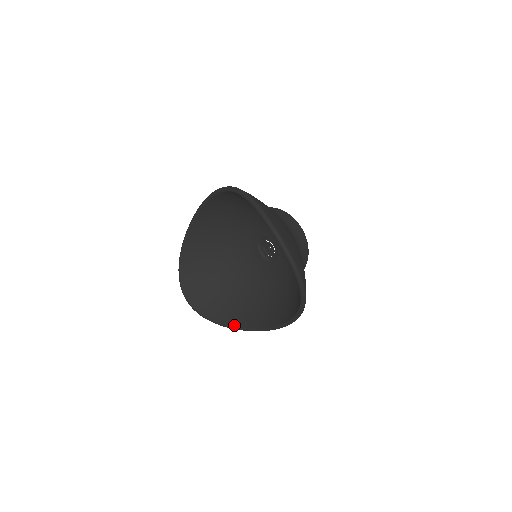
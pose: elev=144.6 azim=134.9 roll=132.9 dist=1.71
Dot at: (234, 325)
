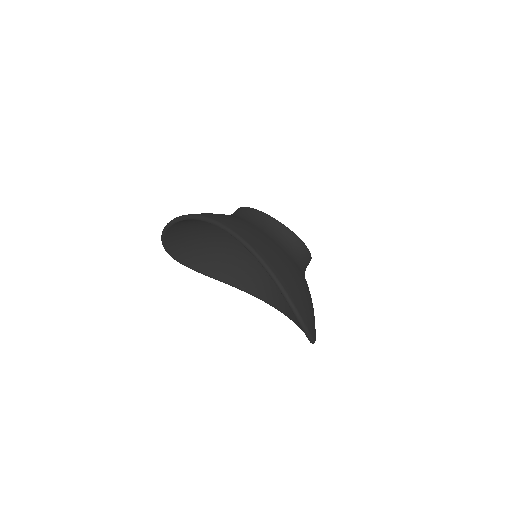
Dot at: (217, 278)
